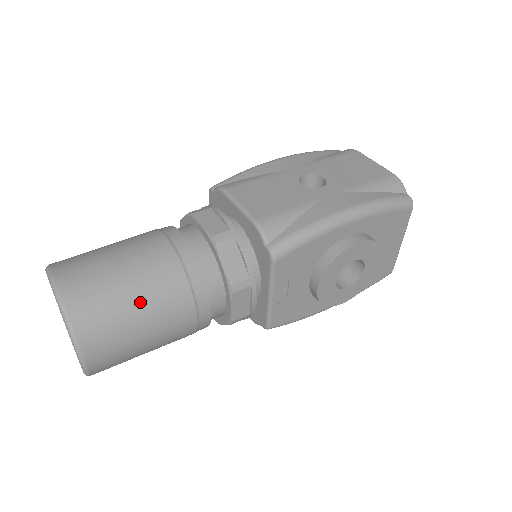
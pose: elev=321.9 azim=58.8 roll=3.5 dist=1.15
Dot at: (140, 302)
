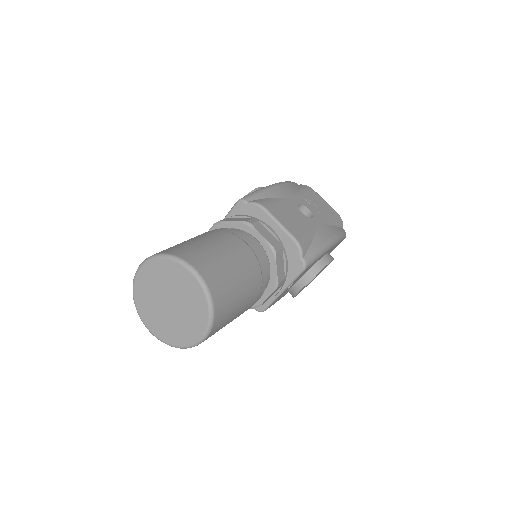
Dot at: (243, 293)
